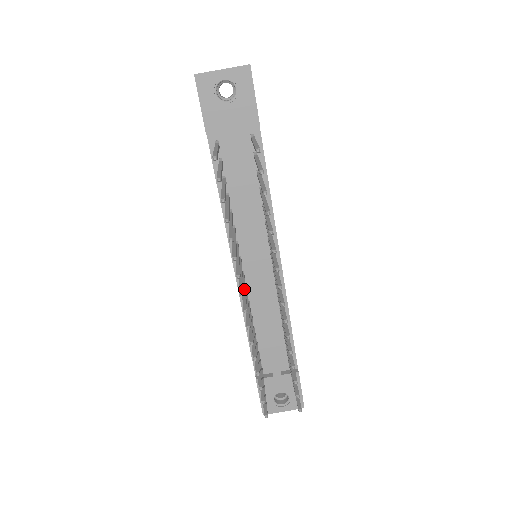
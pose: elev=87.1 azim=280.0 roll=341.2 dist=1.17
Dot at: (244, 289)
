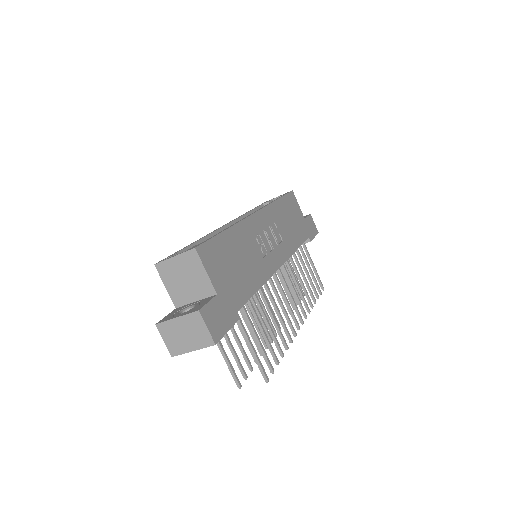
Dot at: occluded
